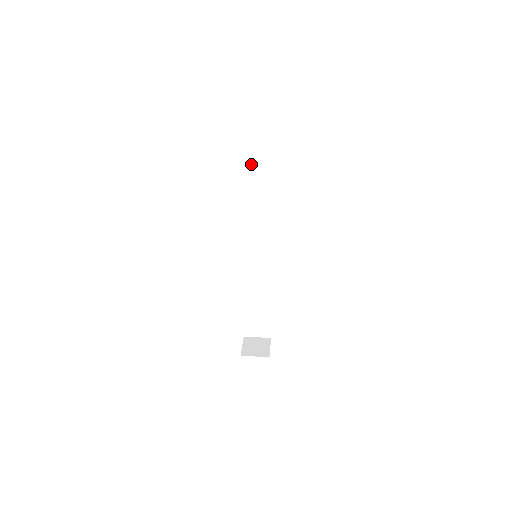
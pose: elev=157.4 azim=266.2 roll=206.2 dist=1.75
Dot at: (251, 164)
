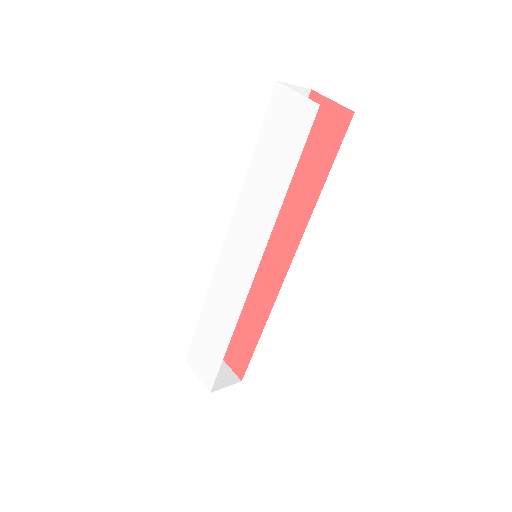
Dot at: occluded
